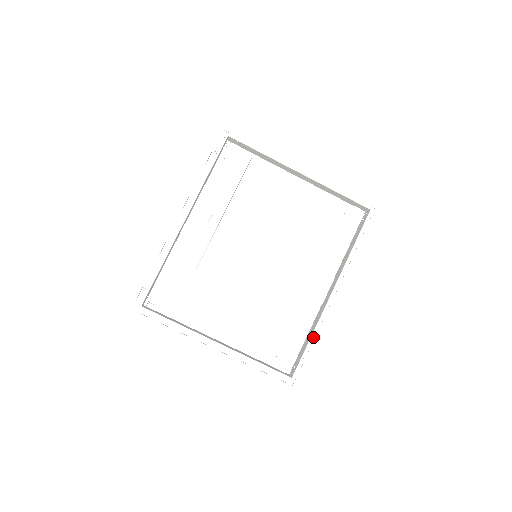
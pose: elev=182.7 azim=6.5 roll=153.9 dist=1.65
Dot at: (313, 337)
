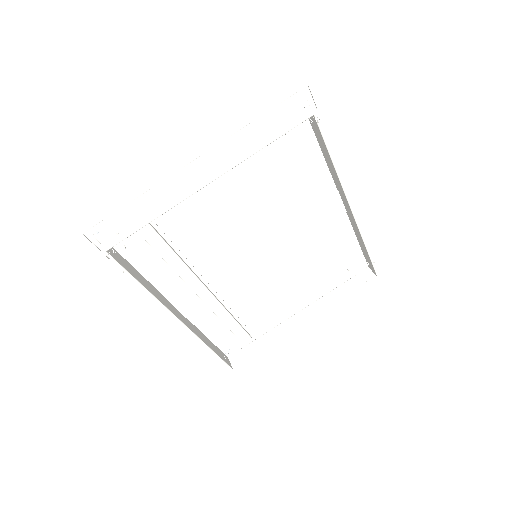
Dot at: (368, 247)
